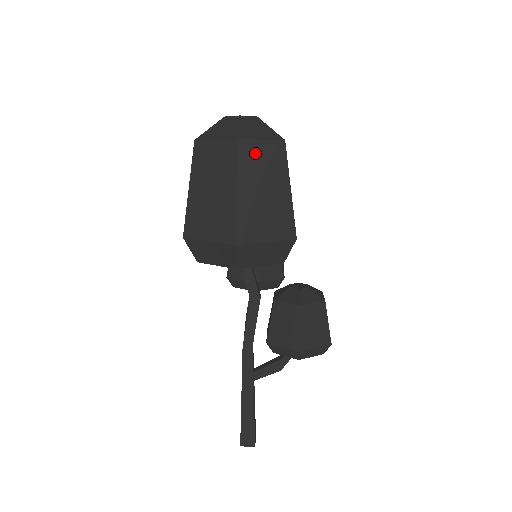
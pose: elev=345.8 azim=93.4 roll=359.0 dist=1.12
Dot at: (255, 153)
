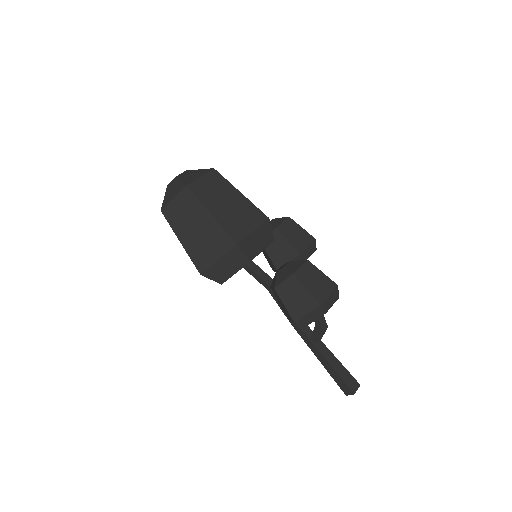
Dot at: (175, 210)
